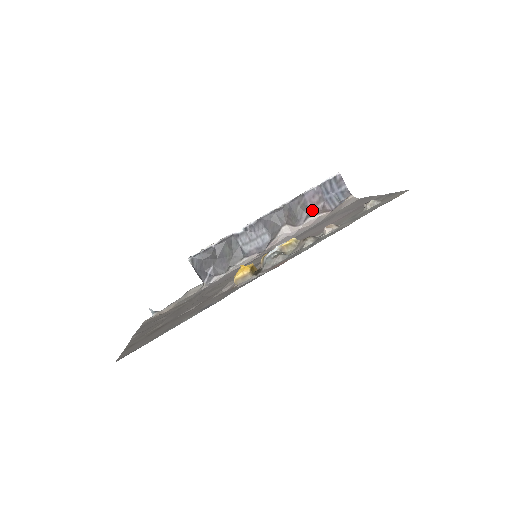
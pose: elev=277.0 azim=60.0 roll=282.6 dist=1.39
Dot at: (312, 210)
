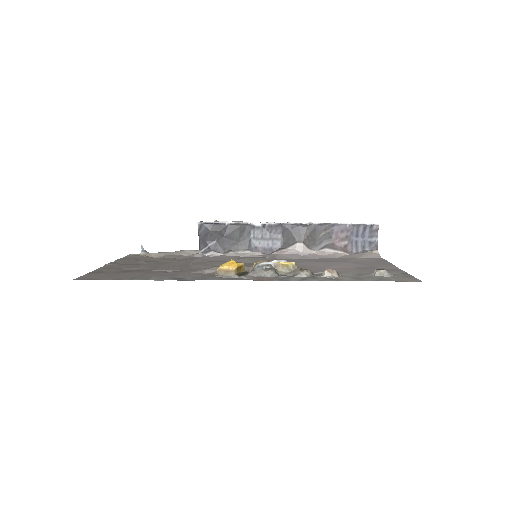
Dot at: (333, 243)
